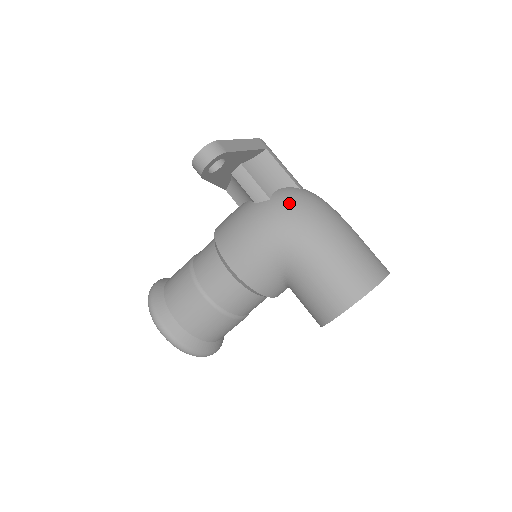
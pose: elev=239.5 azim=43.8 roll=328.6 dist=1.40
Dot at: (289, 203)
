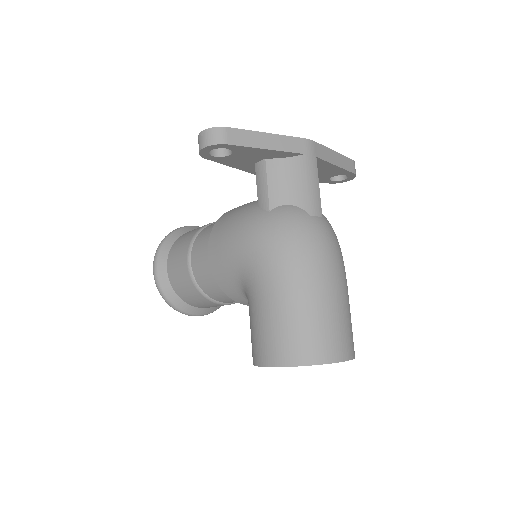
Dot at: (280, 226)
